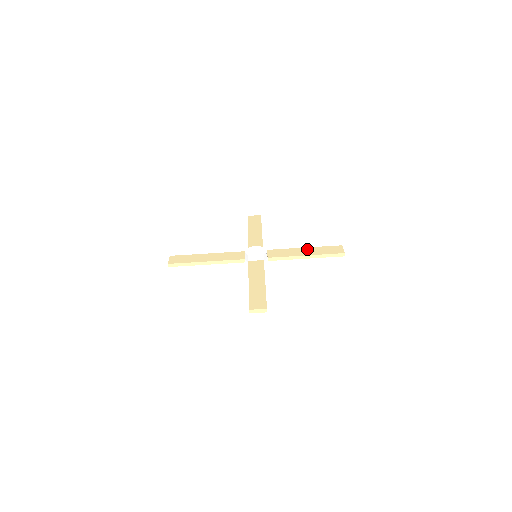
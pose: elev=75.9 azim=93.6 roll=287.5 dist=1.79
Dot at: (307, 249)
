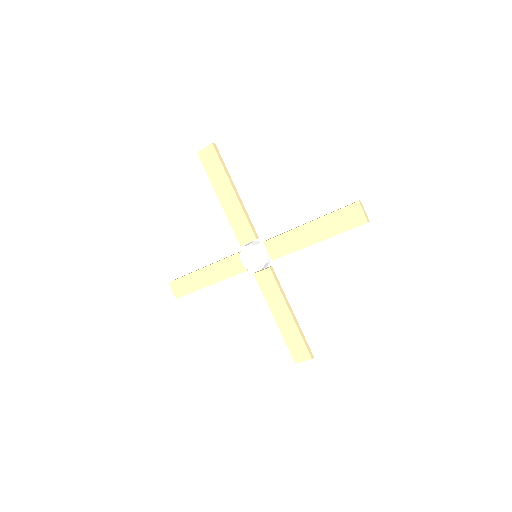
Dot at: (313, 227)
